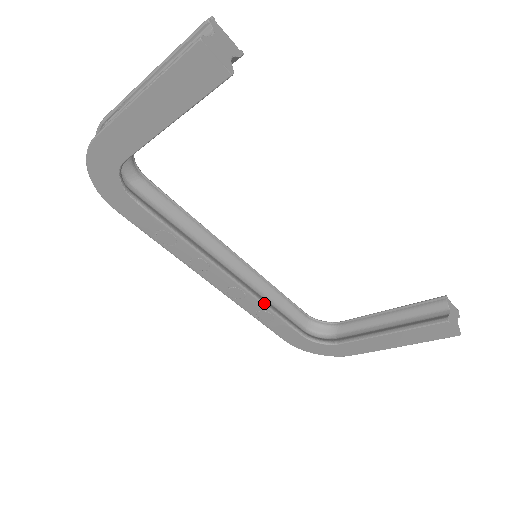
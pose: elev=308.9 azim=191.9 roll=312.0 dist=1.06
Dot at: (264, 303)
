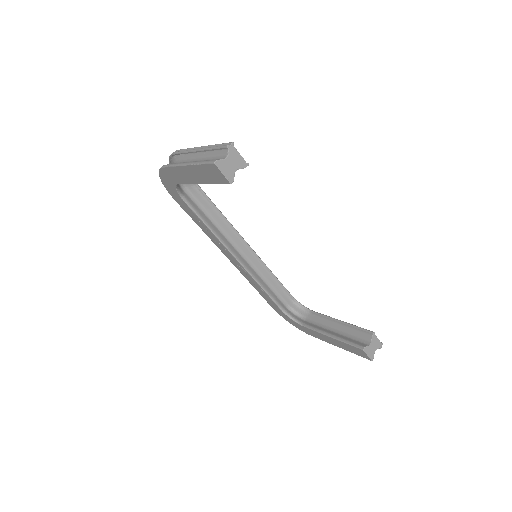
Dot at: (258, 282)
